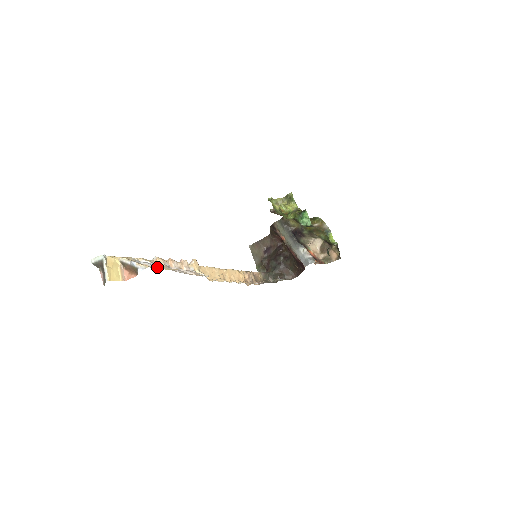
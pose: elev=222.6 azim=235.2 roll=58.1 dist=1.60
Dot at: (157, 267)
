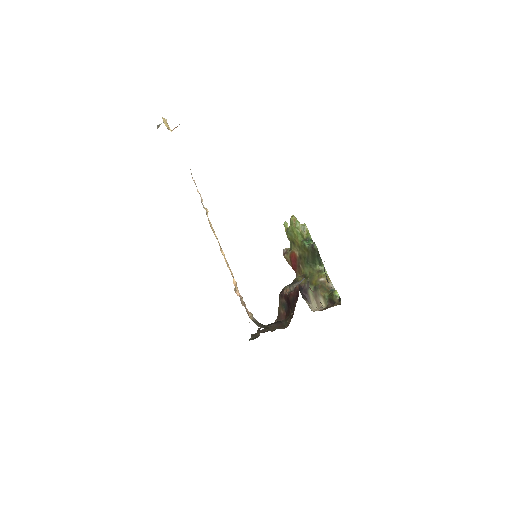
Dot at: occluded
